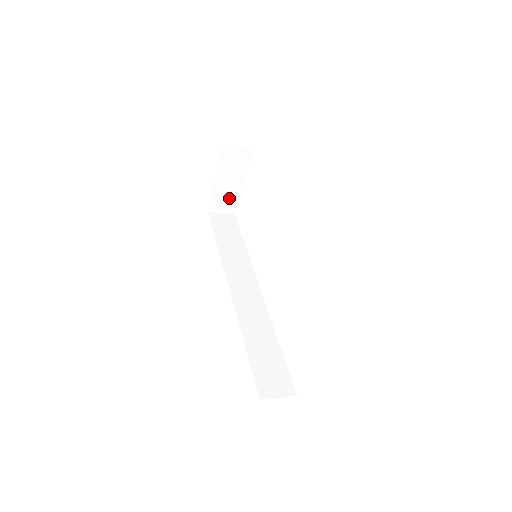
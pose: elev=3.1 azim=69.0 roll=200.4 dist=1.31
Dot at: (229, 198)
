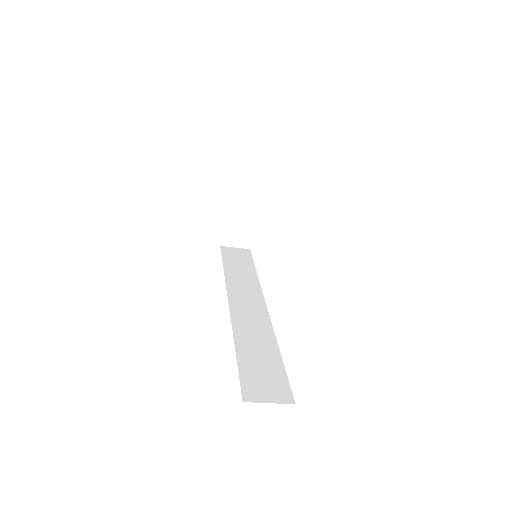
Dot at: (242, 229)
